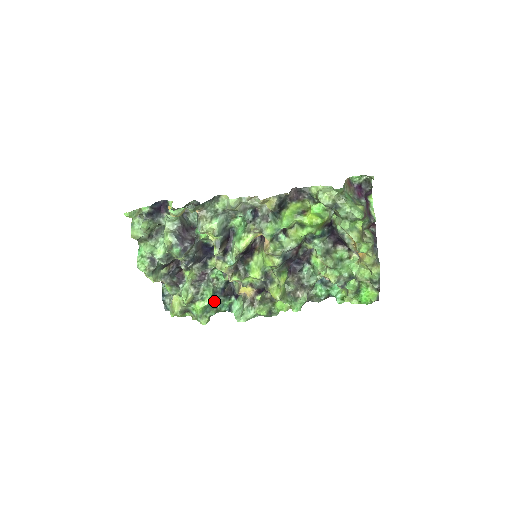
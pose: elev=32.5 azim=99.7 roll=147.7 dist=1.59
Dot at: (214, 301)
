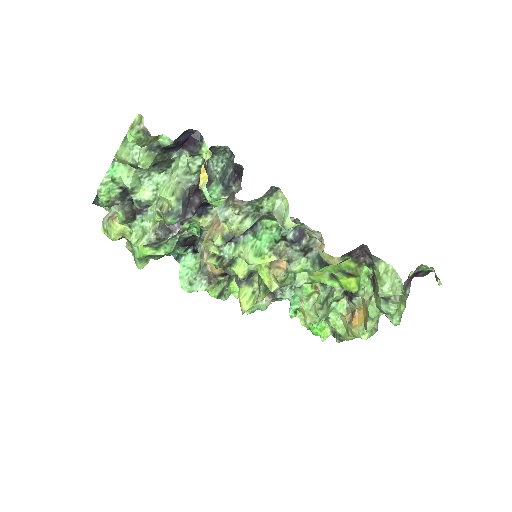
Dot at: occluded
